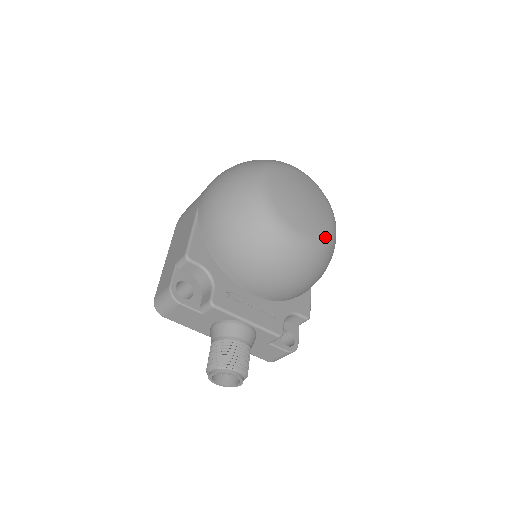
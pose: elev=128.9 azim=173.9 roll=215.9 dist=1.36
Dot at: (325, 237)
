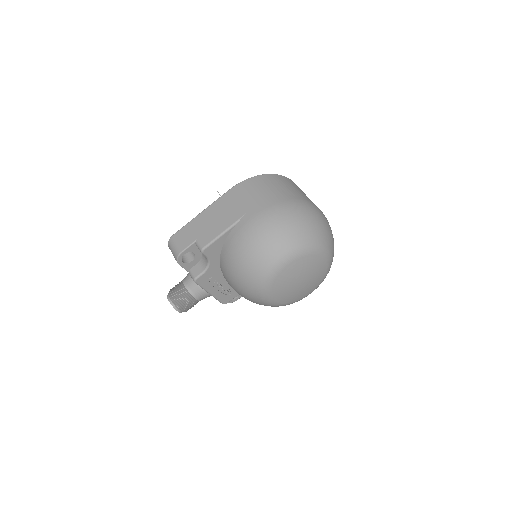
Dot at: (291, 303)
